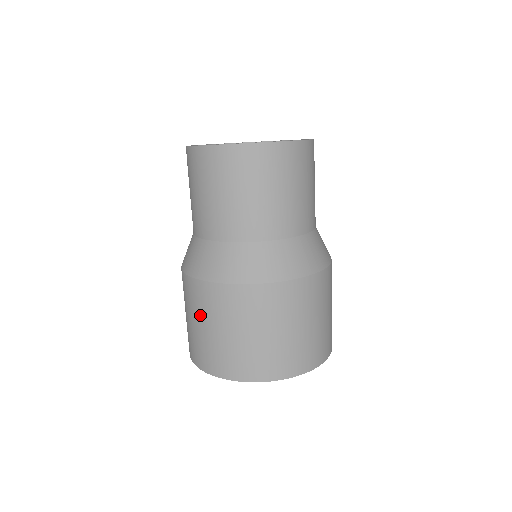
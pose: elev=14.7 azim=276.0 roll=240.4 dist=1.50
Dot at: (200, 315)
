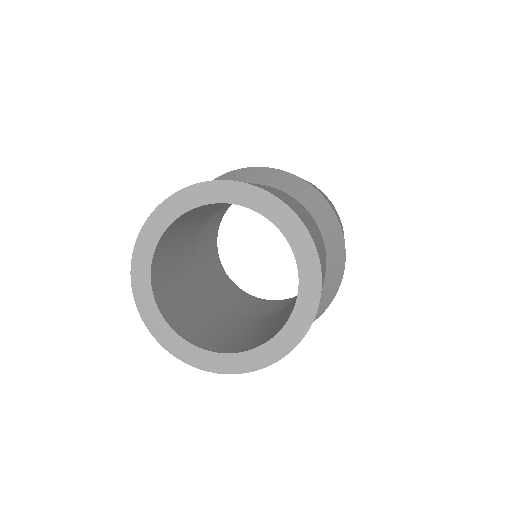
Dot at: occluded
